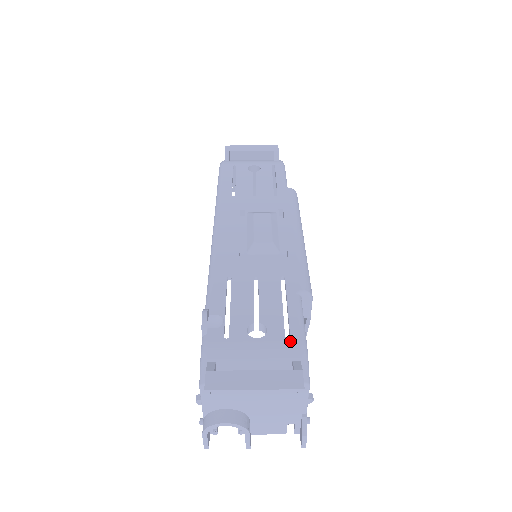
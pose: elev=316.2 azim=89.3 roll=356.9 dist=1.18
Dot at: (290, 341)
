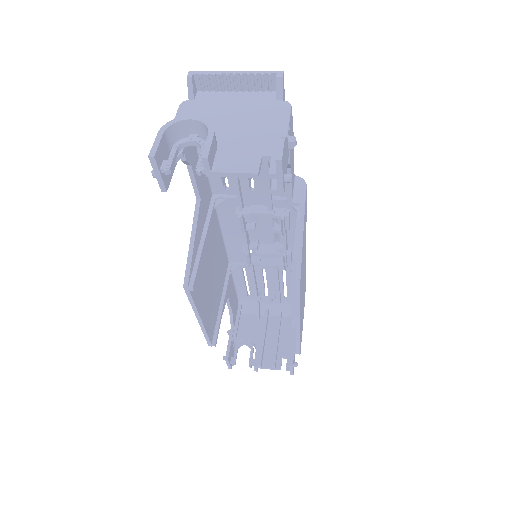
Dot at: occluded
